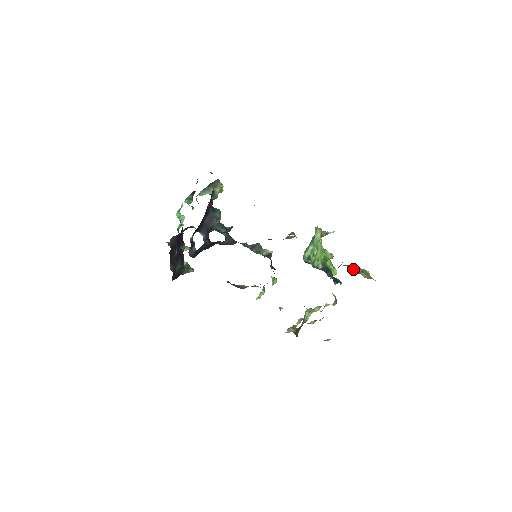
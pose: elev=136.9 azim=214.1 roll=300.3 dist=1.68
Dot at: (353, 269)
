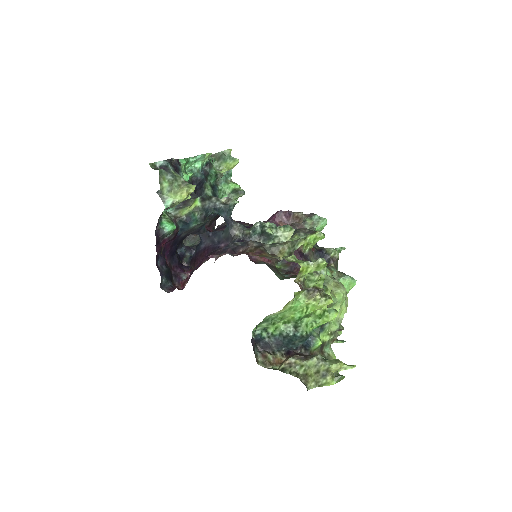
Dot at: (304, 367)
